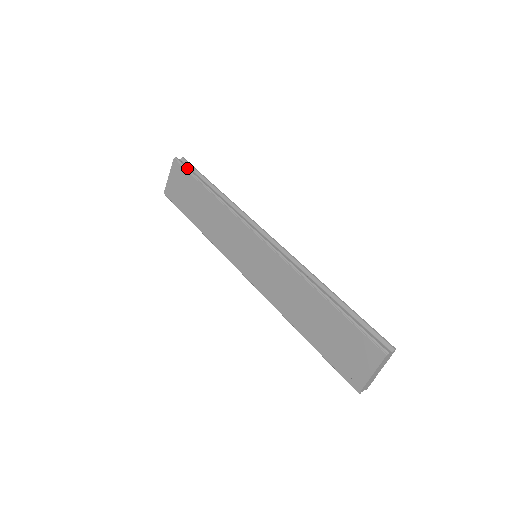
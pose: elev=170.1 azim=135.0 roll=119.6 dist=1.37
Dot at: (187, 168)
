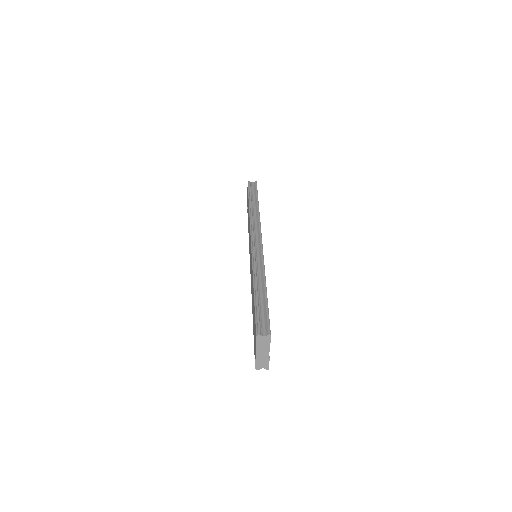
Dot at: (249, 189)
